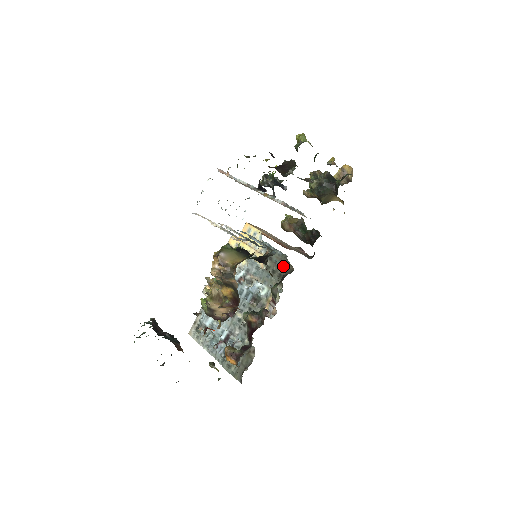
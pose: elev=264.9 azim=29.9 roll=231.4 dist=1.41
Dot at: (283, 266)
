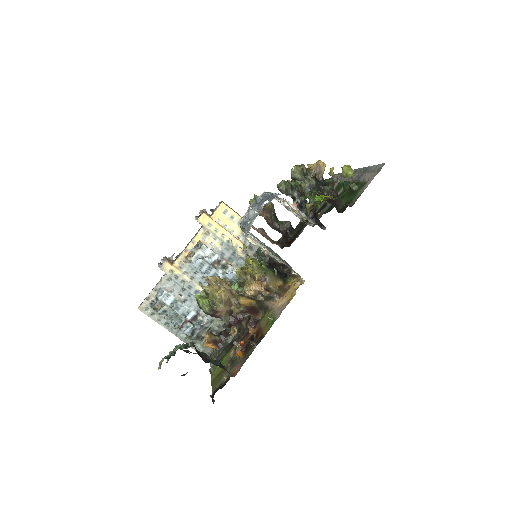
Dot at: occluded
